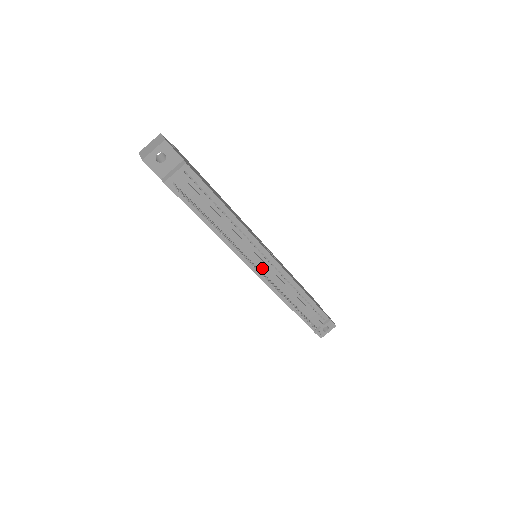
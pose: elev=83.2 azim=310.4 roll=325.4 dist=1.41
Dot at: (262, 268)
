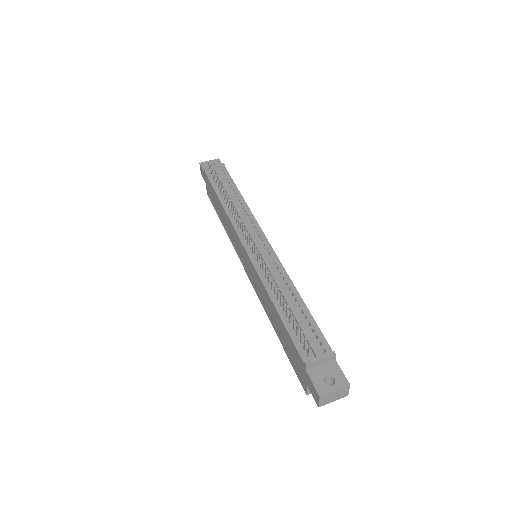
Dot at: occluded
